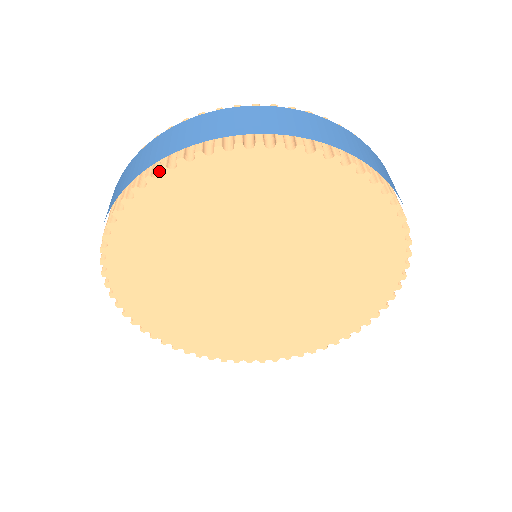
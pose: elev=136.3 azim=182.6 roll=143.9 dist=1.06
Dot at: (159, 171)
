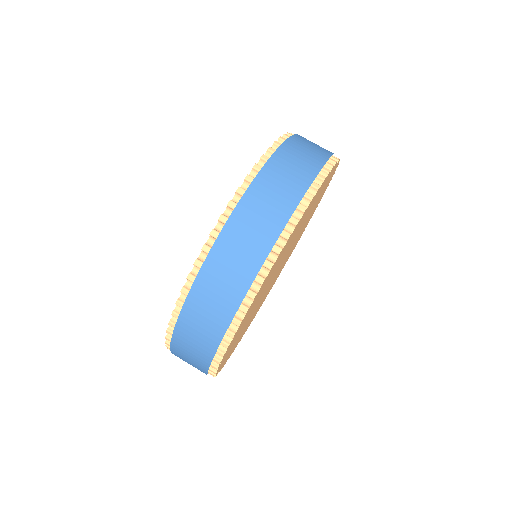
Dot at: occluded
